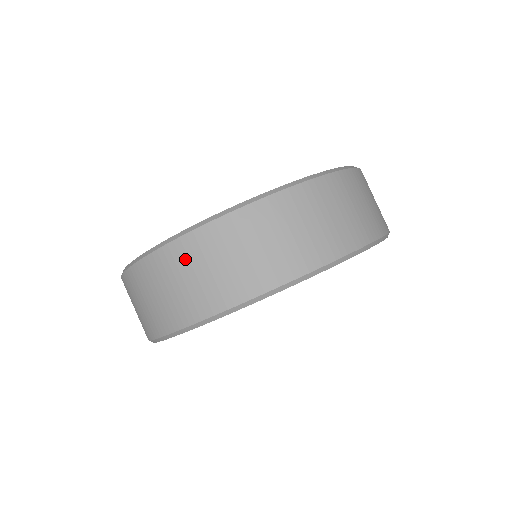
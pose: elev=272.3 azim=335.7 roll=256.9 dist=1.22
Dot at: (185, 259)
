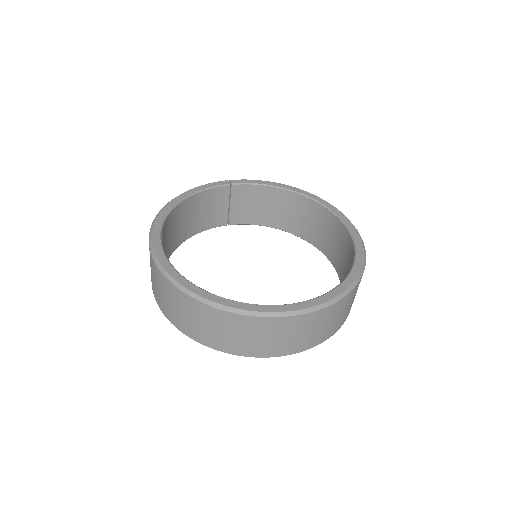
Dot at: (278, 328)
